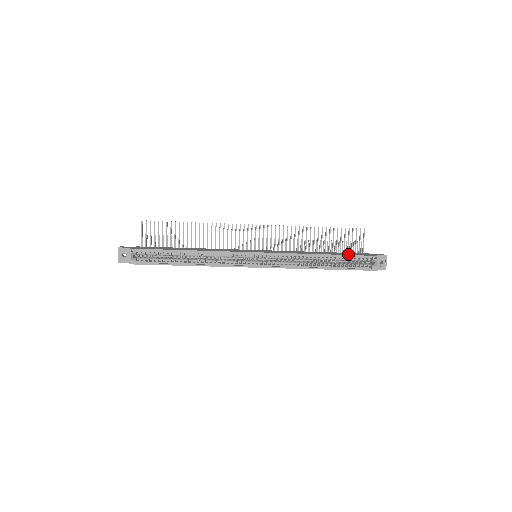
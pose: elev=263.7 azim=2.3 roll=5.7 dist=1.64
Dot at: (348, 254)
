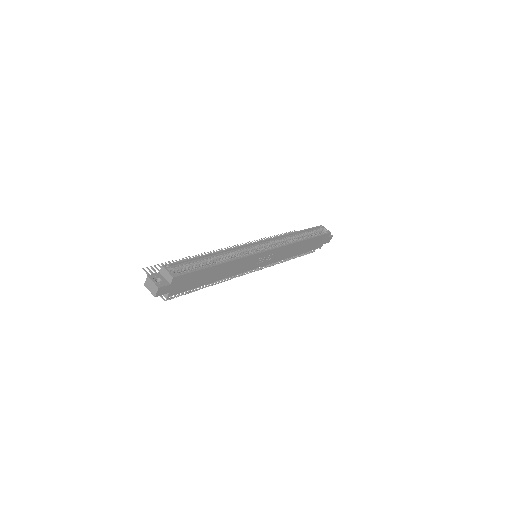
Dot at: occluded
